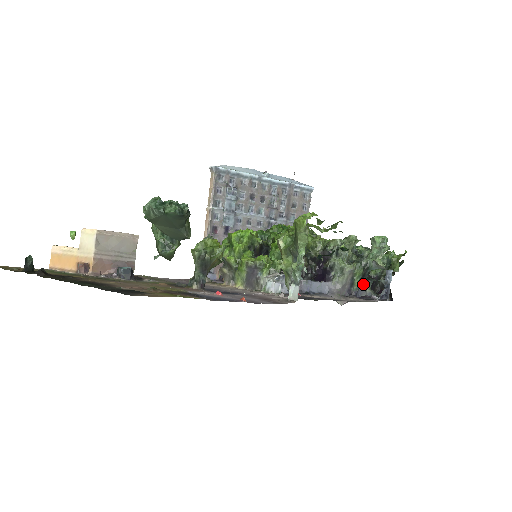
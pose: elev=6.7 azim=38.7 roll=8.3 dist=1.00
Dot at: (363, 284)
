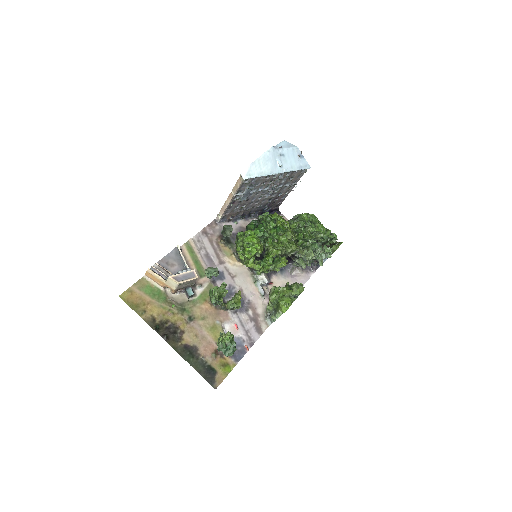
Dot at: occluded
